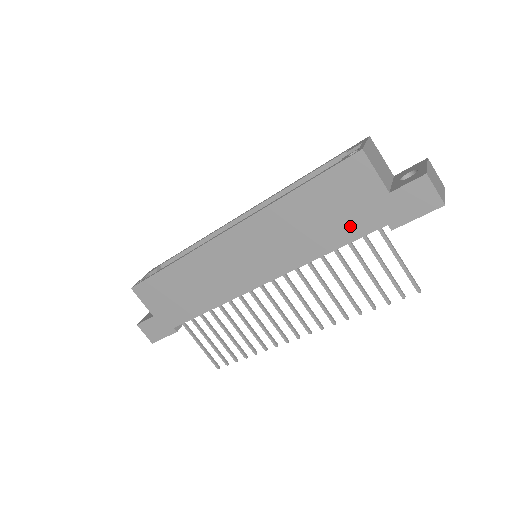
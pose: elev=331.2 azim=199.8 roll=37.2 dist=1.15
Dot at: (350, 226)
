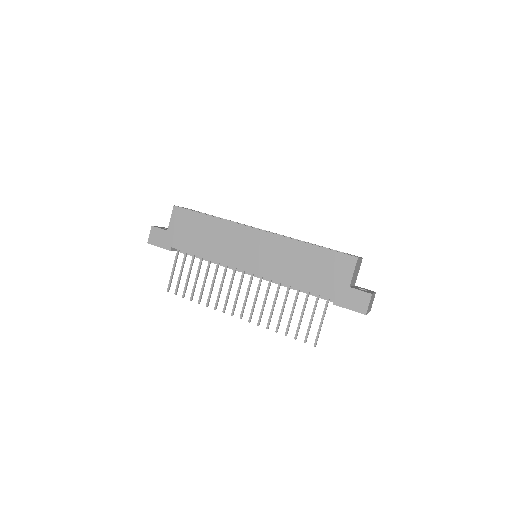
Dot at: (318, 285)
